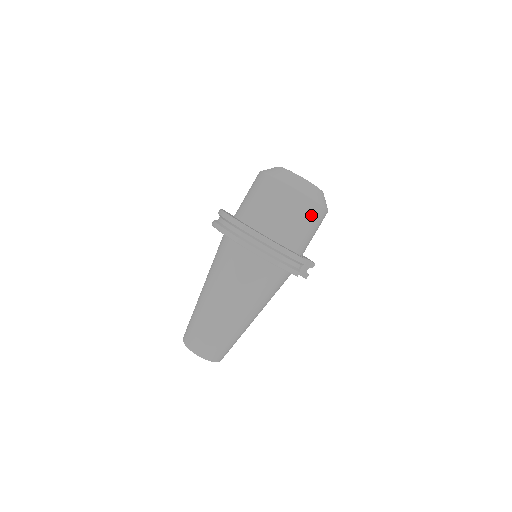
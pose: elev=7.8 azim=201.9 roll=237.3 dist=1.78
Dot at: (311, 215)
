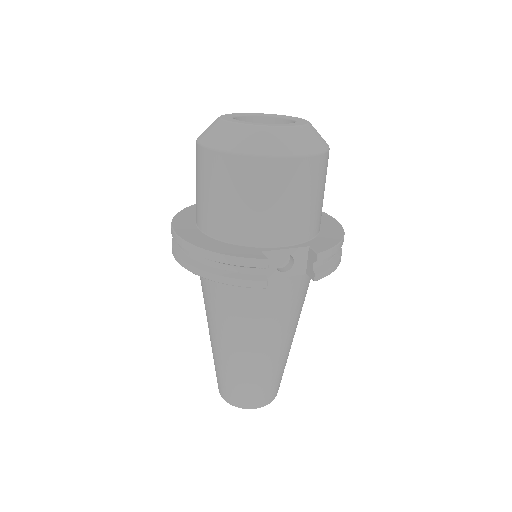
Dot at: (254, 180)
